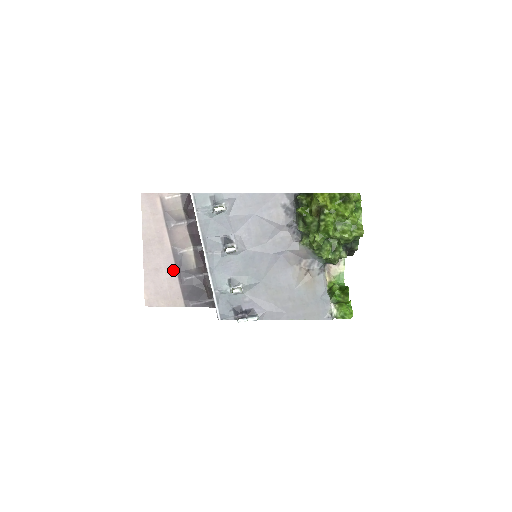
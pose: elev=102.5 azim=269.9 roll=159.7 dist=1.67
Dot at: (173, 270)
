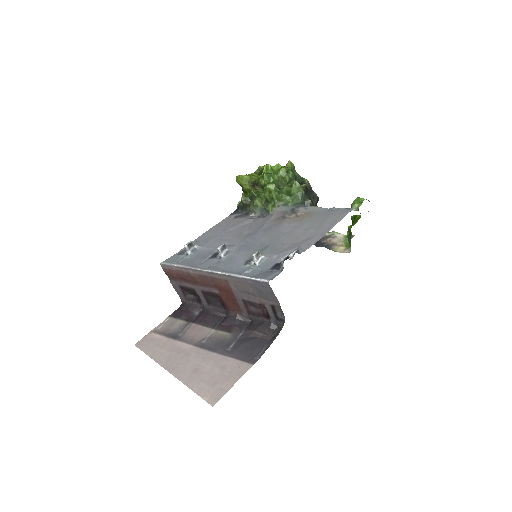
Dot at: (211, 356)
